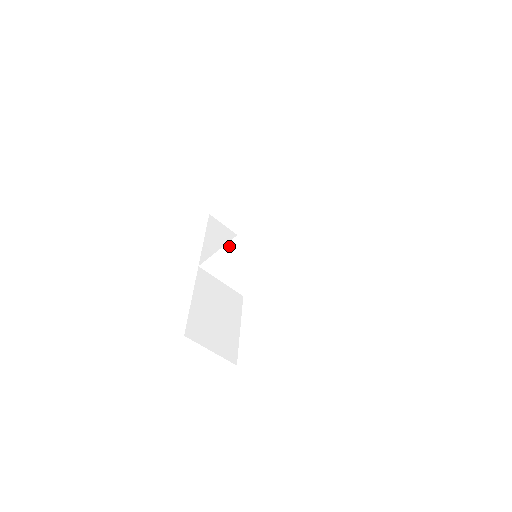
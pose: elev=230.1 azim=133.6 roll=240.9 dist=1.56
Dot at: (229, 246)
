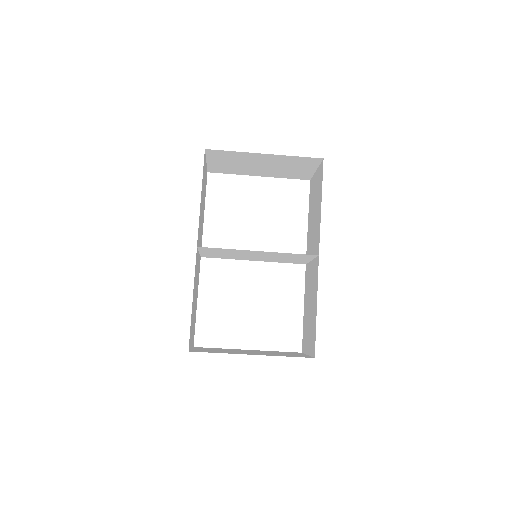
Dot at: (247, 251)
